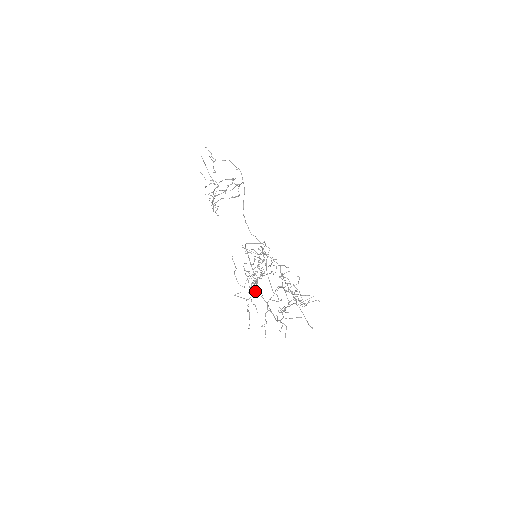
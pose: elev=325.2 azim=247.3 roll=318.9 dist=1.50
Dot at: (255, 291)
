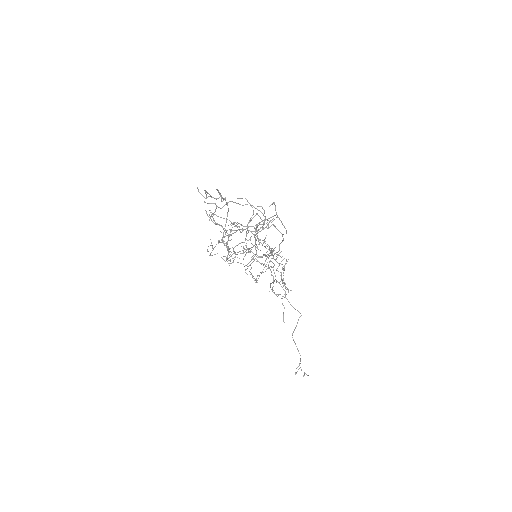
Dot at: occluded
